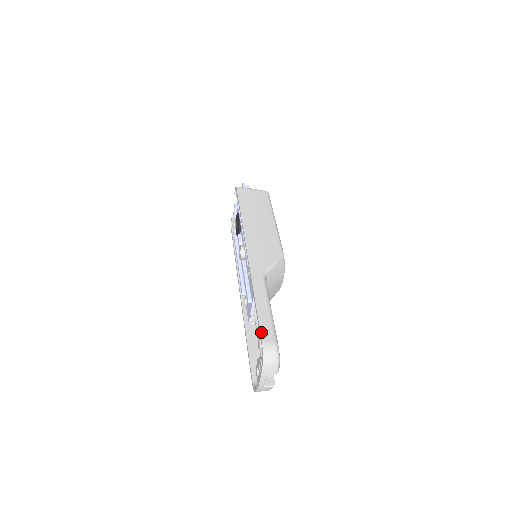
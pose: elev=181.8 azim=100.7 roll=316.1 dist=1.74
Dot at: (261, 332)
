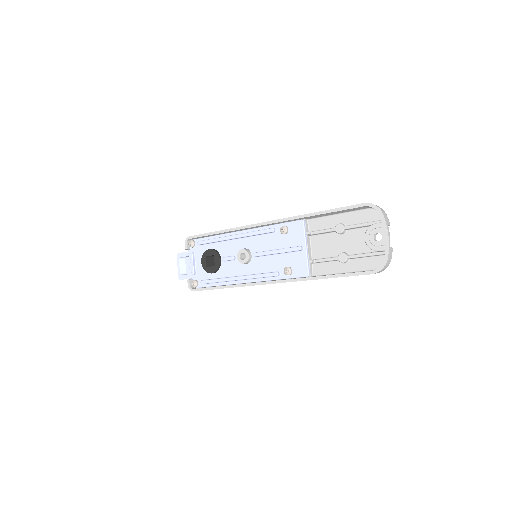
Dot at: (354, 205)
